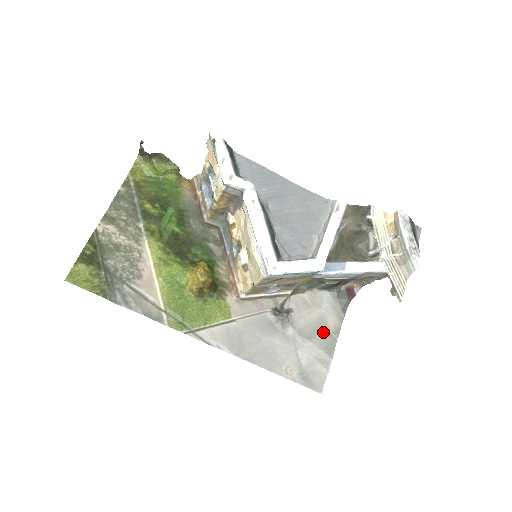
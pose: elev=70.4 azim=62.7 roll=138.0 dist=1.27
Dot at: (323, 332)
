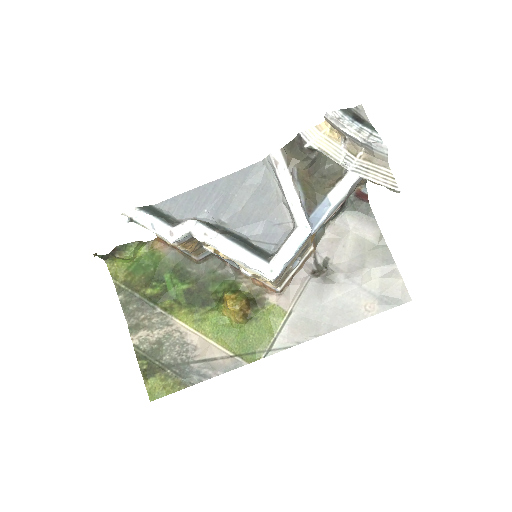
Dot at: (369, 250)
